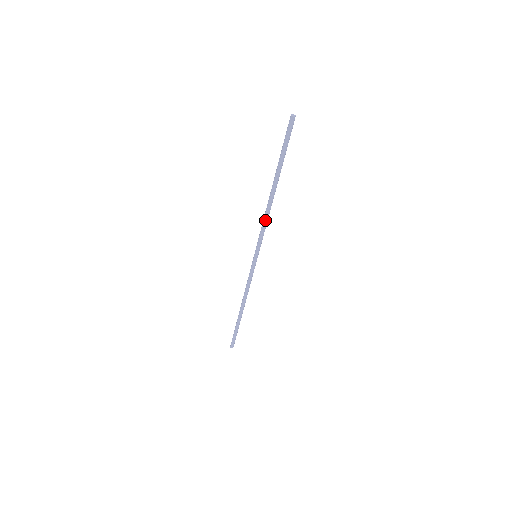
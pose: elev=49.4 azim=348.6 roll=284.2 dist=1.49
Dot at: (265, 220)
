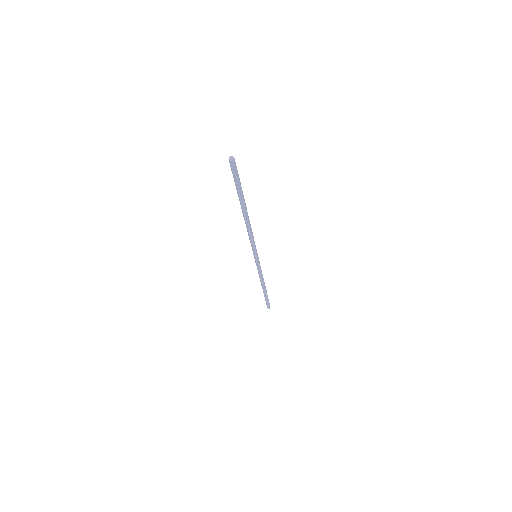
Dot at: (251, 234)
